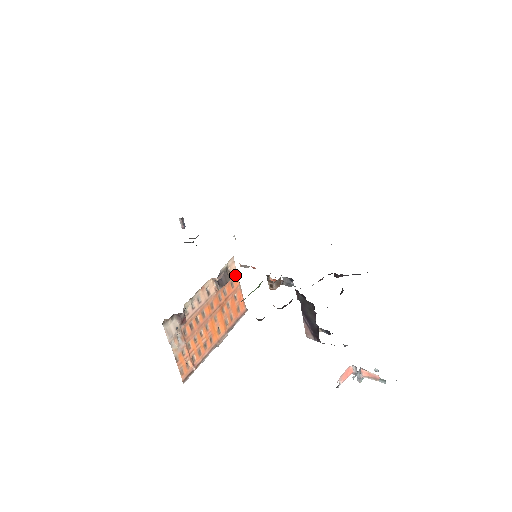
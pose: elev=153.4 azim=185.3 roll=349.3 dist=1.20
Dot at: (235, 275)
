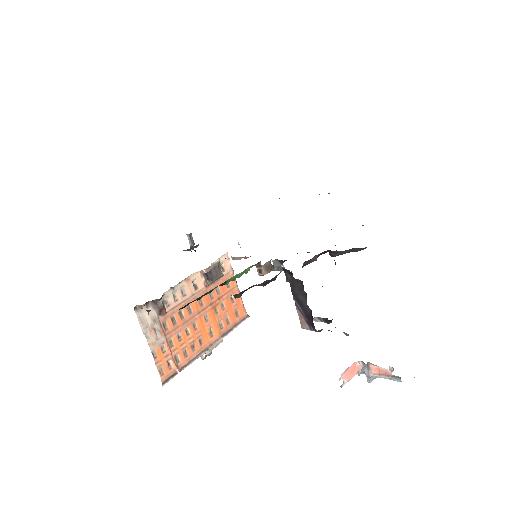
Dot at: (230, 274)
